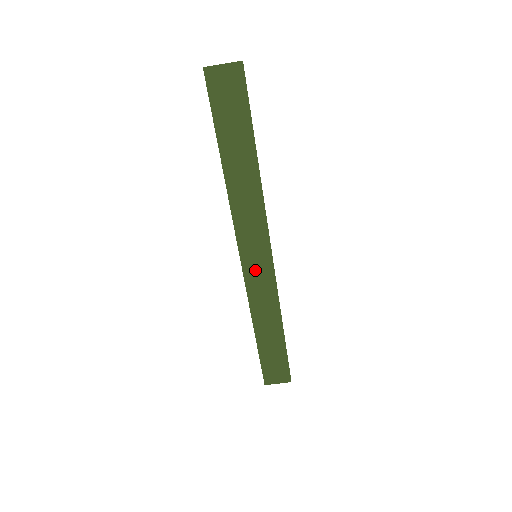
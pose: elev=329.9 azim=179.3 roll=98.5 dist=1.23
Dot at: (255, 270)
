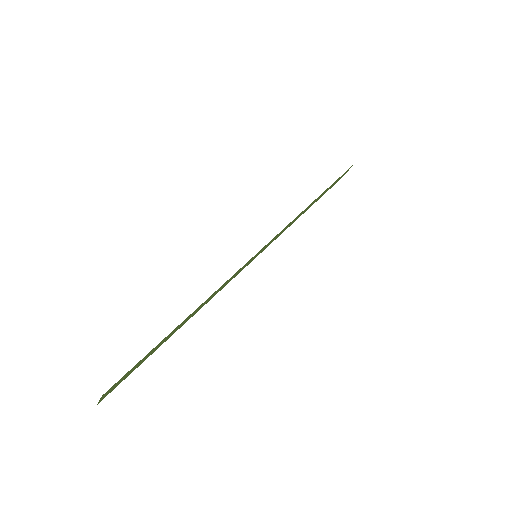
Dot at: occluded
